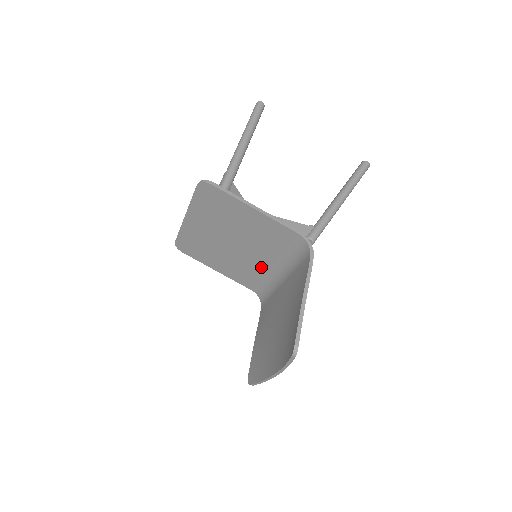
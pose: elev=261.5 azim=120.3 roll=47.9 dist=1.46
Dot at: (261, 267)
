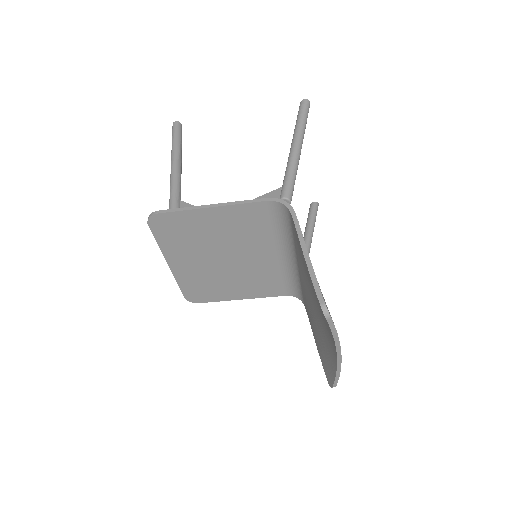
Dot at: (270, 264)
